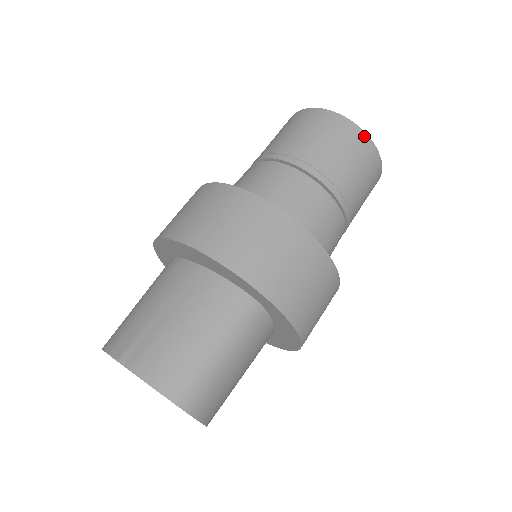
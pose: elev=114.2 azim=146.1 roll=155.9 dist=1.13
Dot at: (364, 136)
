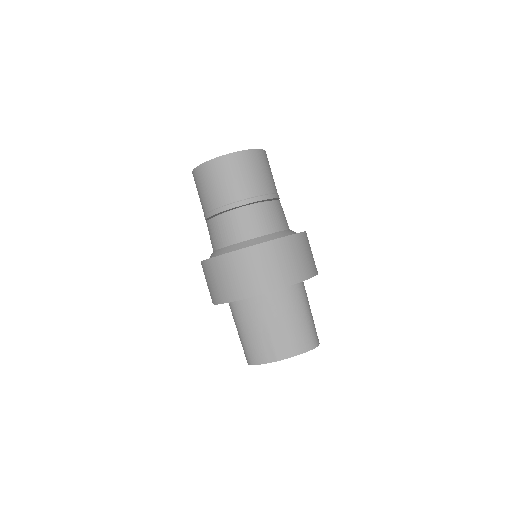
Dot at: (258, 152)
